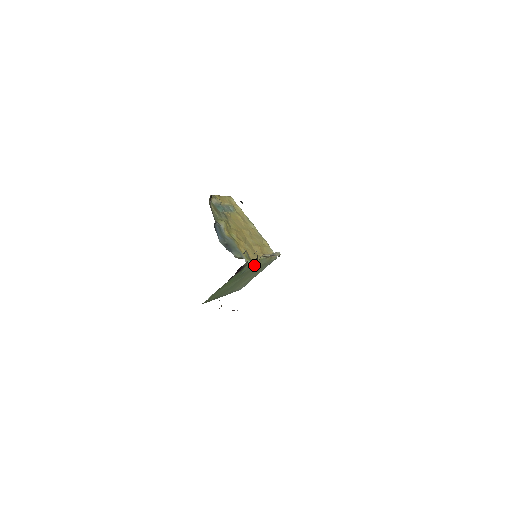
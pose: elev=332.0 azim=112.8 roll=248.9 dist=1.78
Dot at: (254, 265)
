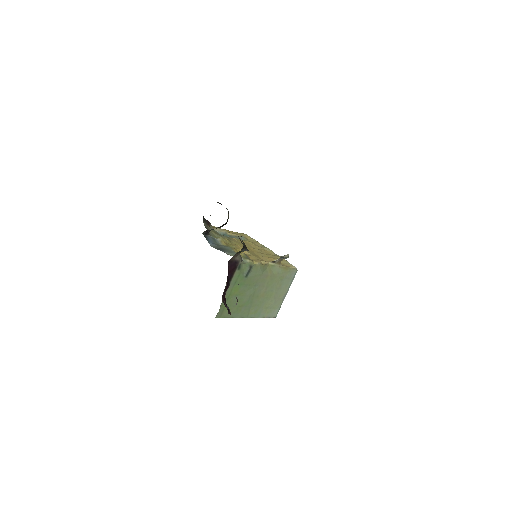
Dot at: (259, 267)
